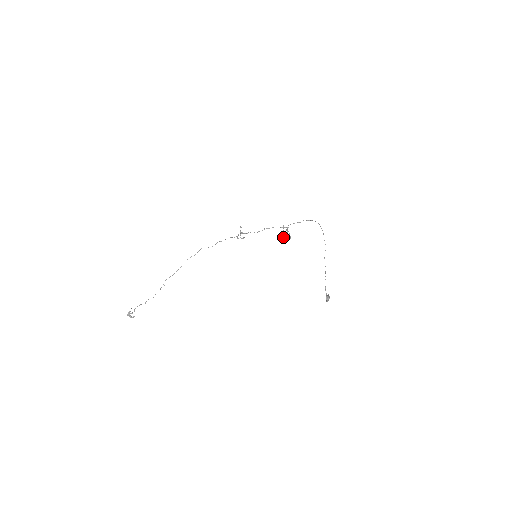
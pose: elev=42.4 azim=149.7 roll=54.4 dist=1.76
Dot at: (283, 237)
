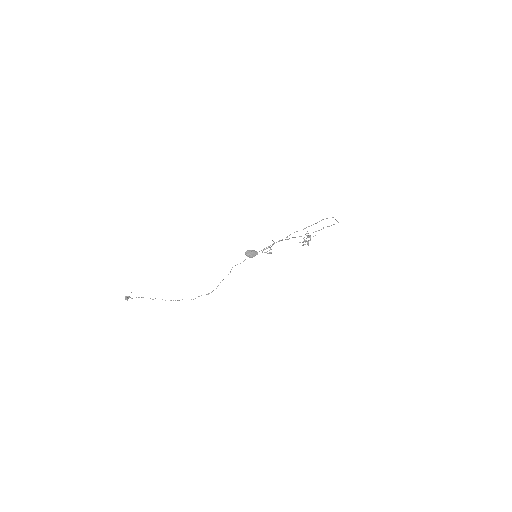
Dot at: (303, 244)
